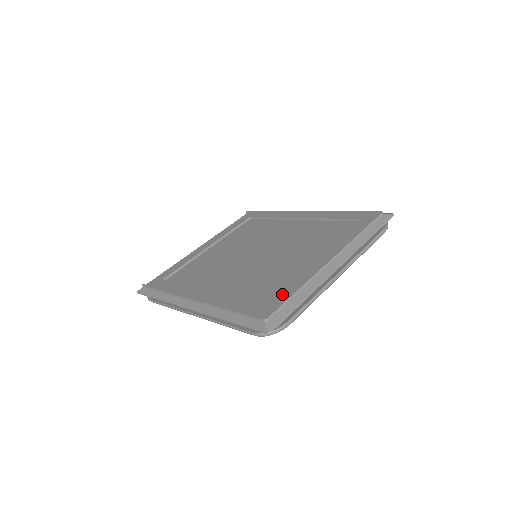
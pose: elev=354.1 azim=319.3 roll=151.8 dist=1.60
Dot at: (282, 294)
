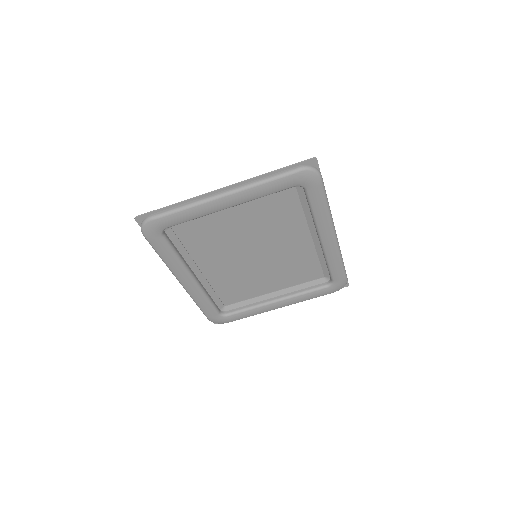
Dot at: occluded
